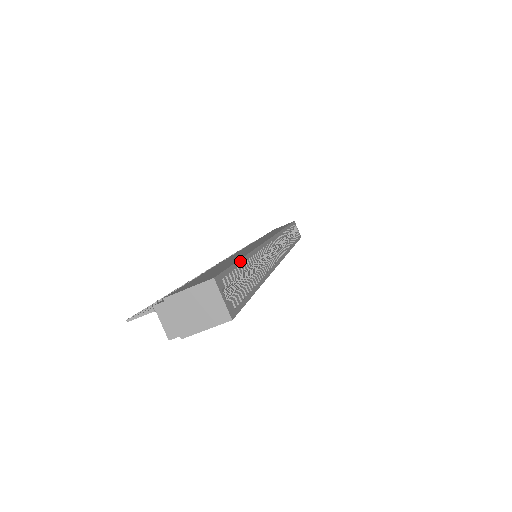
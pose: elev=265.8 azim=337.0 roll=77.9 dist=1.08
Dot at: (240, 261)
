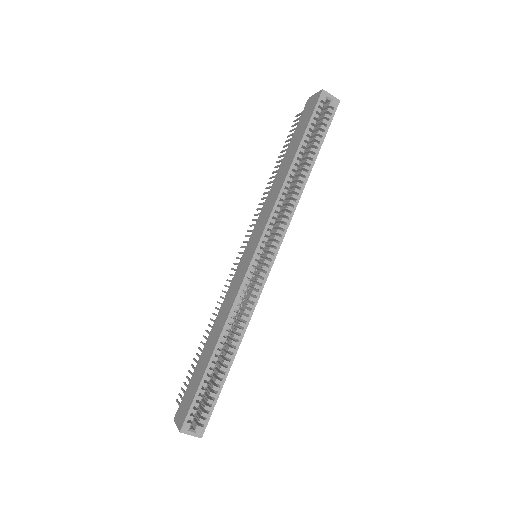
Dot at: (204, 376)
